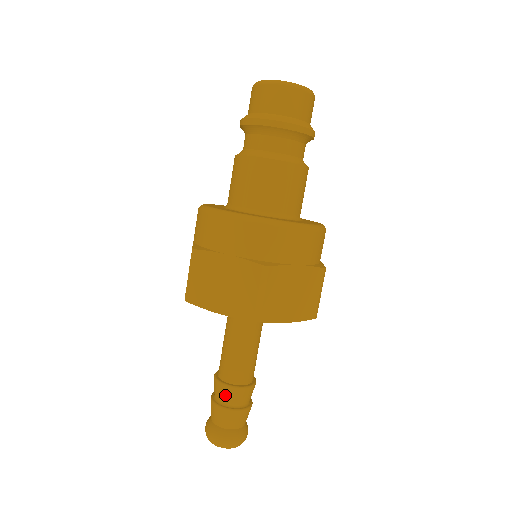
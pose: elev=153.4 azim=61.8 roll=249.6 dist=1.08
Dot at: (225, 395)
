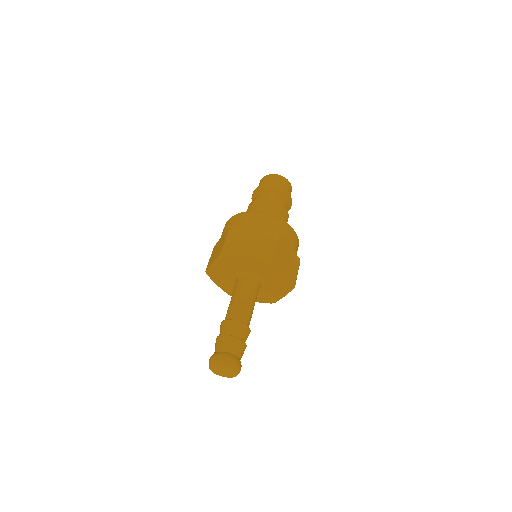
Dot at: (232, 328)
